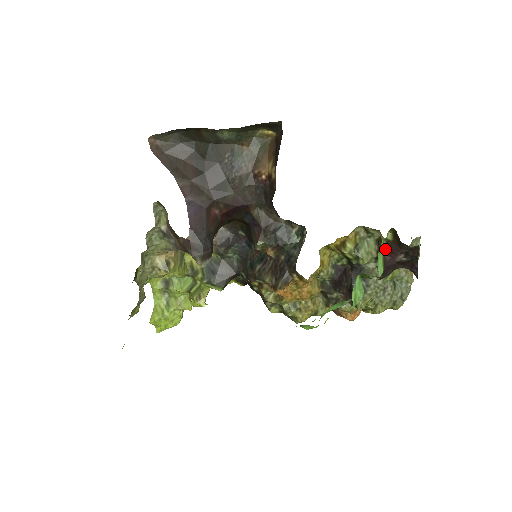
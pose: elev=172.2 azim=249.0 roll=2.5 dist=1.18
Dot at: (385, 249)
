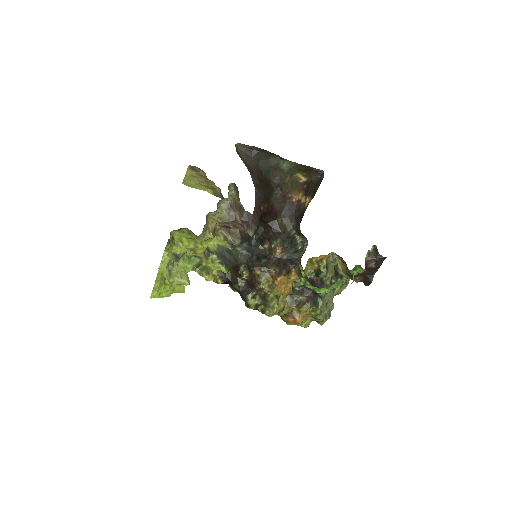
Dot at: (367, 257)
